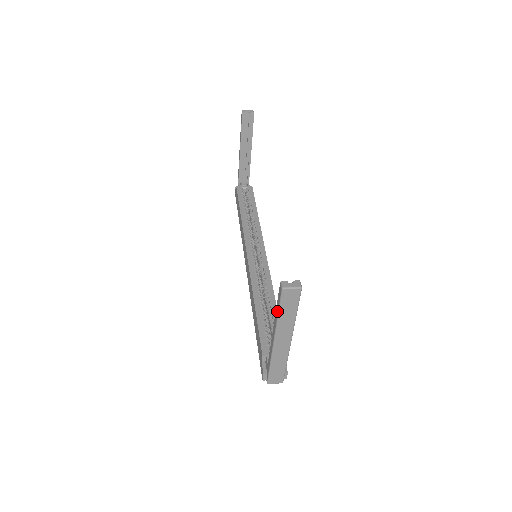
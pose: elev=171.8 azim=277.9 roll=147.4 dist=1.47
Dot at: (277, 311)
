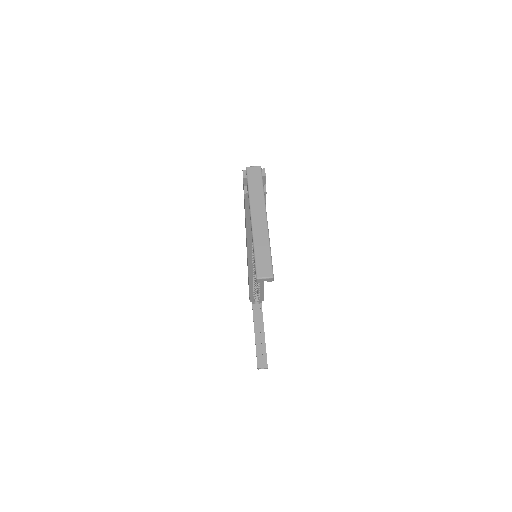
Dot at: (256, 351)
